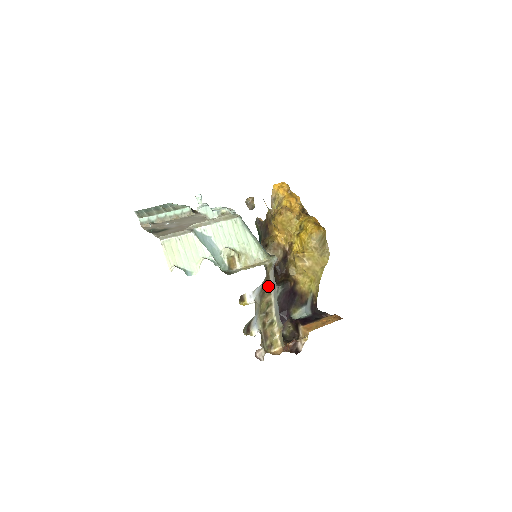
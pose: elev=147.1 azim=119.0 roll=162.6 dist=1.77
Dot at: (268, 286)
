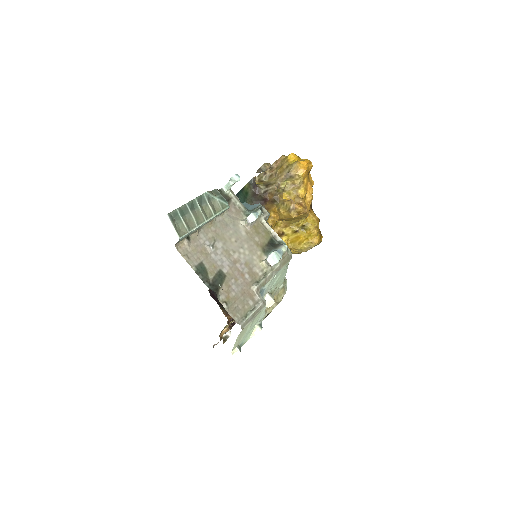
Dot at: occluded
